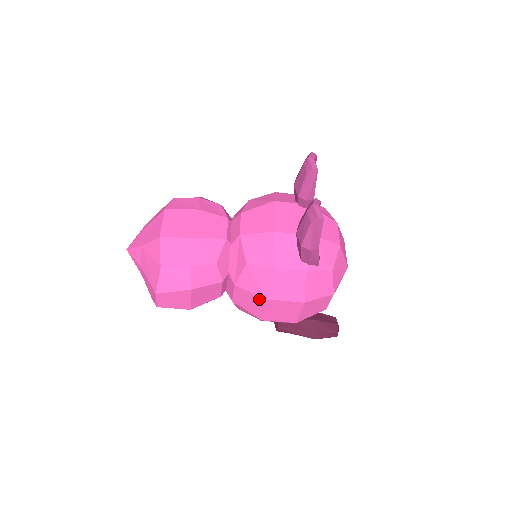
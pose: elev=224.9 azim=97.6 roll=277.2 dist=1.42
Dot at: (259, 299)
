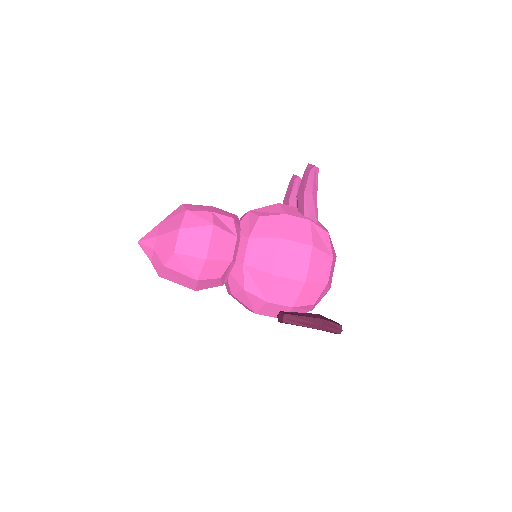
Dot at: (273, 243)
